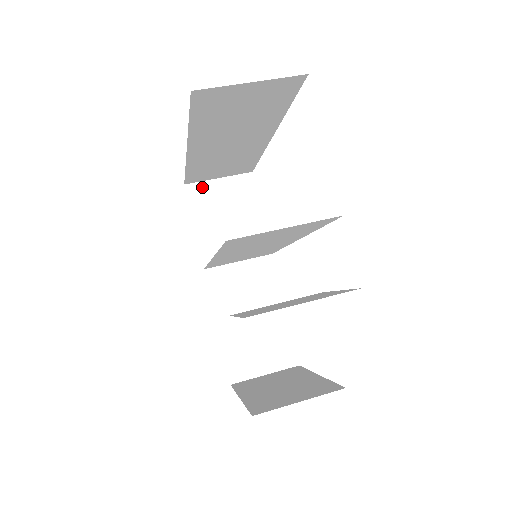
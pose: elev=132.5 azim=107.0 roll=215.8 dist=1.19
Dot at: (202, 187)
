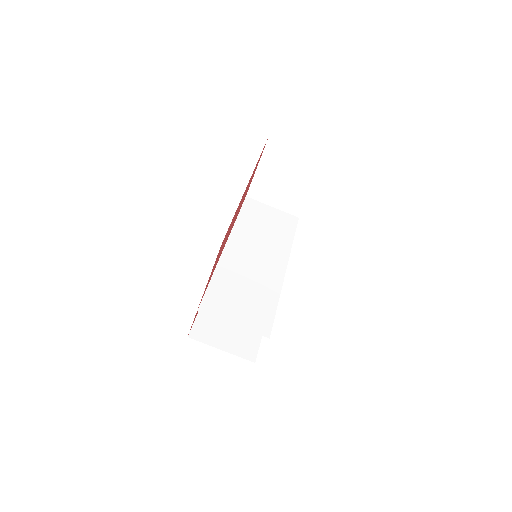
Dot at: (281, 146)
